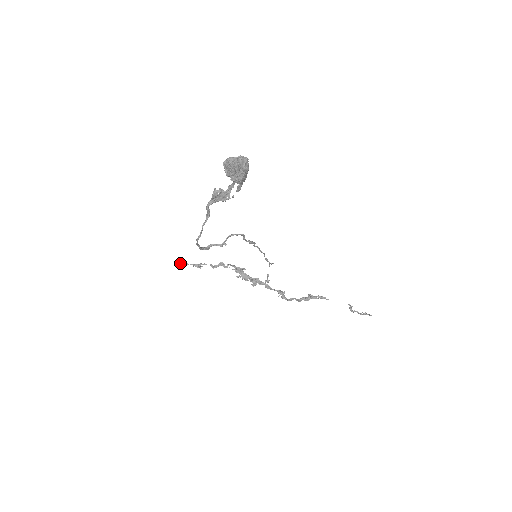
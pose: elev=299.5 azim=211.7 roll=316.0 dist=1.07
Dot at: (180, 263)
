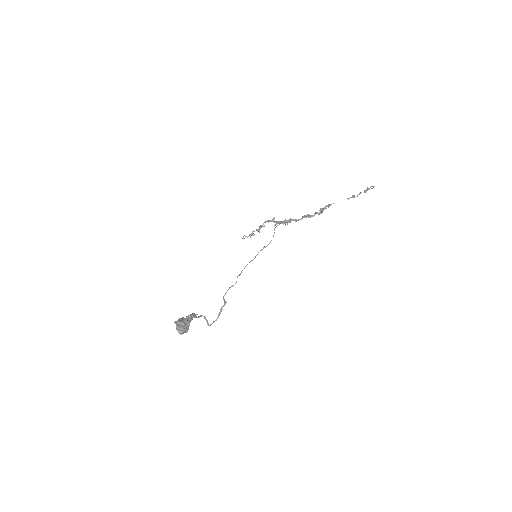
Dot at: occluded
